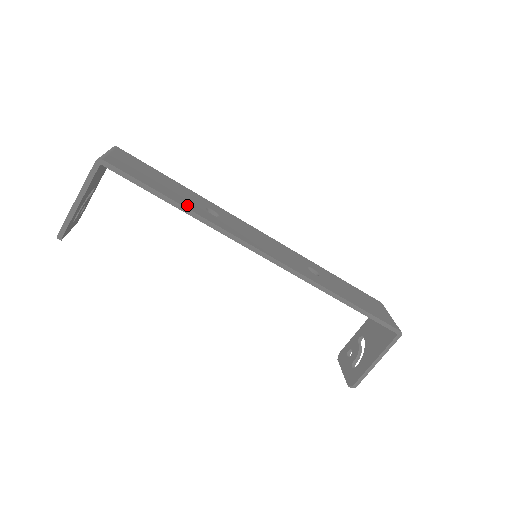
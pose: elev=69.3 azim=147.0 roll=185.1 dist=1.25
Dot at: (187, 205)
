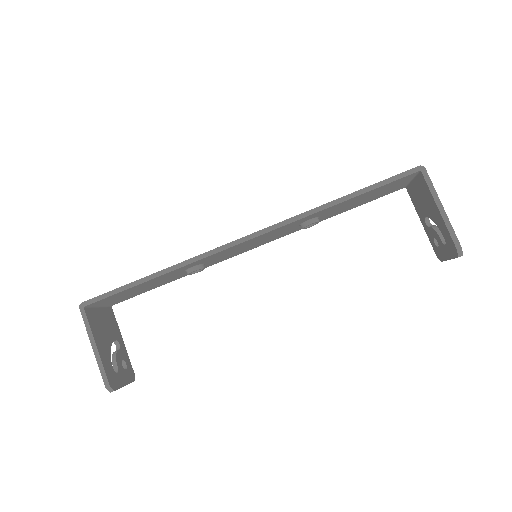
Dot at: occluded
